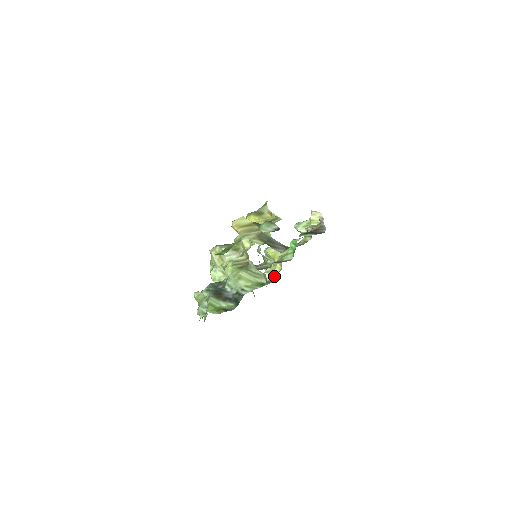
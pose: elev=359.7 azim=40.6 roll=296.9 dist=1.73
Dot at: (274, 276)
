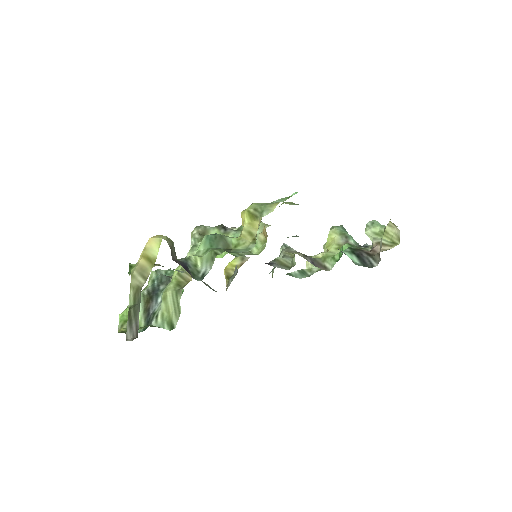
Dot at: (317, 269)
